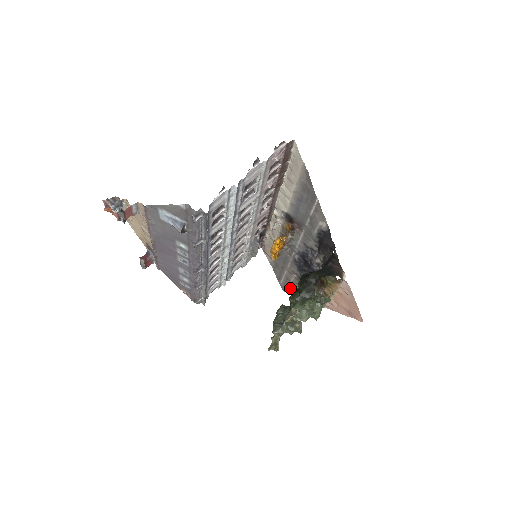
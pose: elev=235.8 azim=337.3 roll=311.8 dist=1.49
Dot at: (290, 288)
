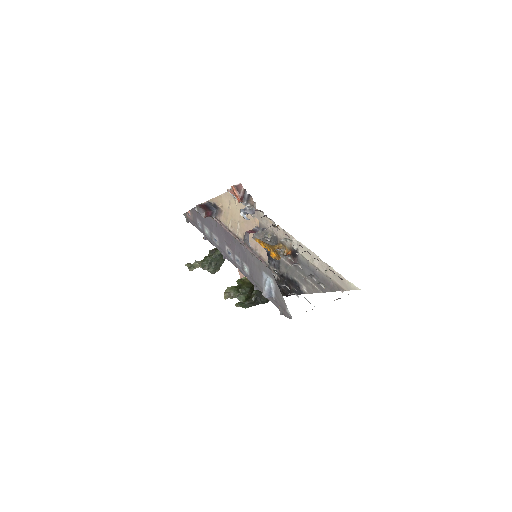
Dot at: occluded
